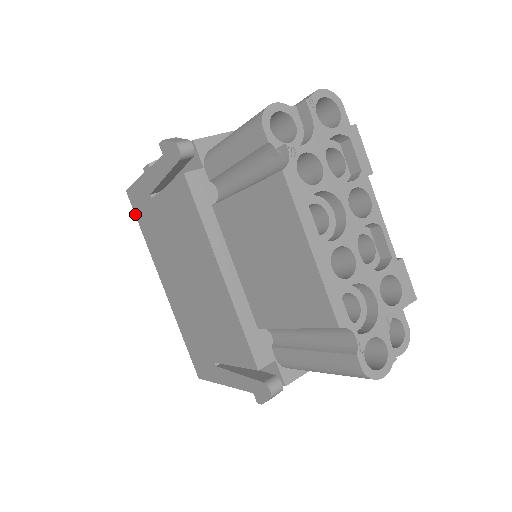
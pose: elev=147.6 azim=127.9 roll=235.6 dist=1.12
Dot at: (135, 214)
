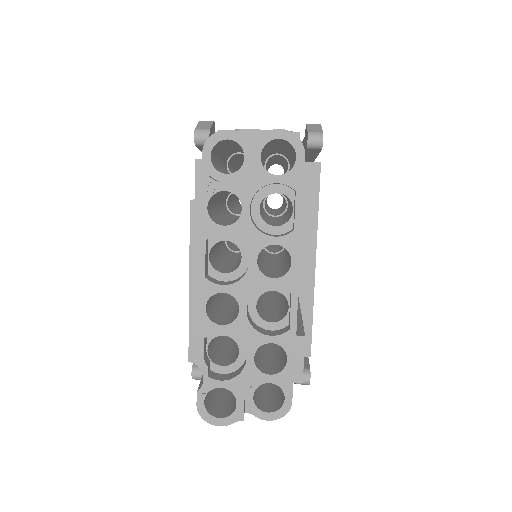
Dot at: occluded
